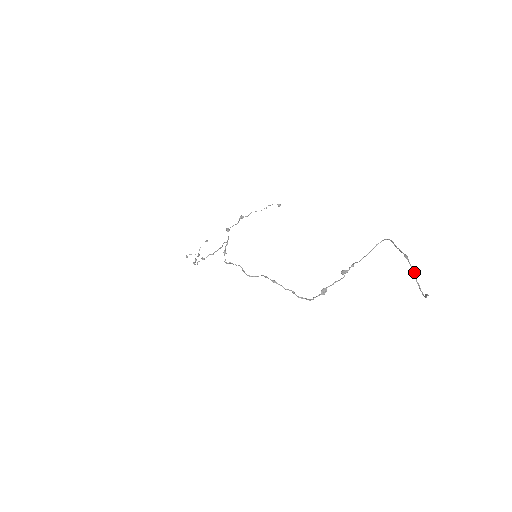
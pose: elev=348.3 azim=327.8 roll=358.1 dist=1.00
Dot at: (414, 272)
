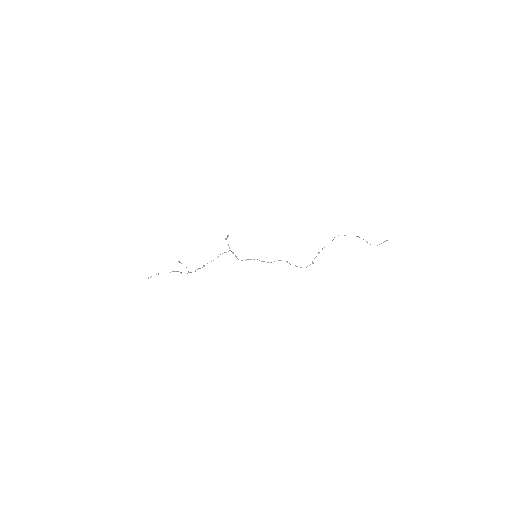
Dot at: occluded
